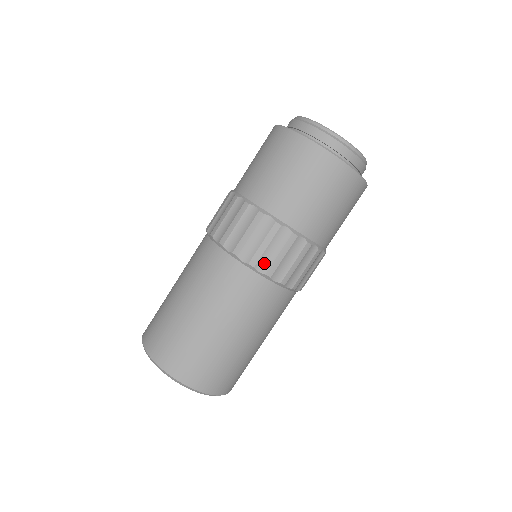
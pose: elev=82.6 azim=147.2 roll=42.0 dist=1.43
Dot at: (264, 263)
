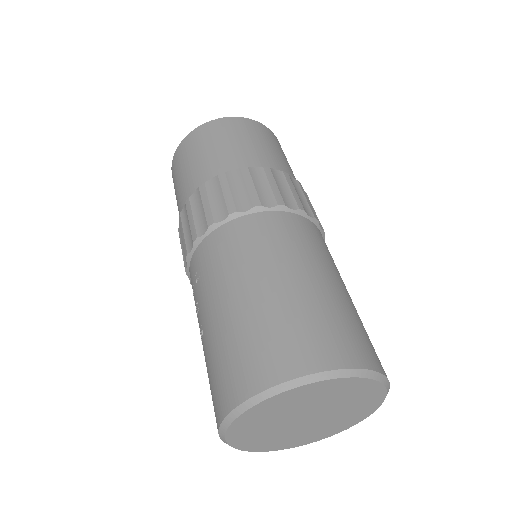
Dot at: (305, 208)
